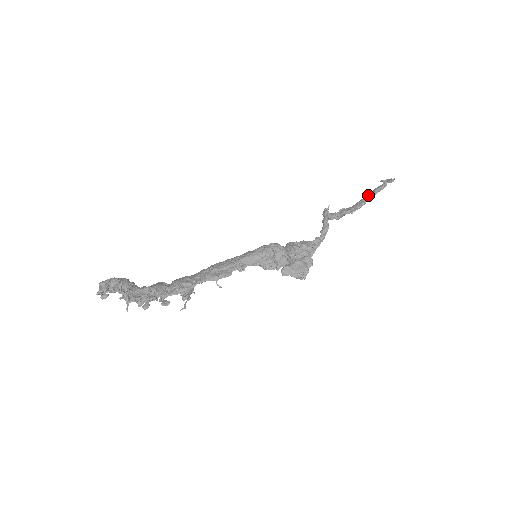
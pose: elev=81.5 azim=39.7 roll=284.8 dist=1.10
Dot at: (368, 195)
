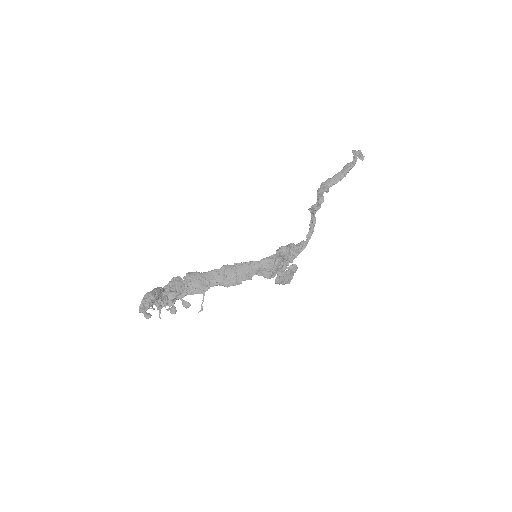
Dot at: (341, 175)
